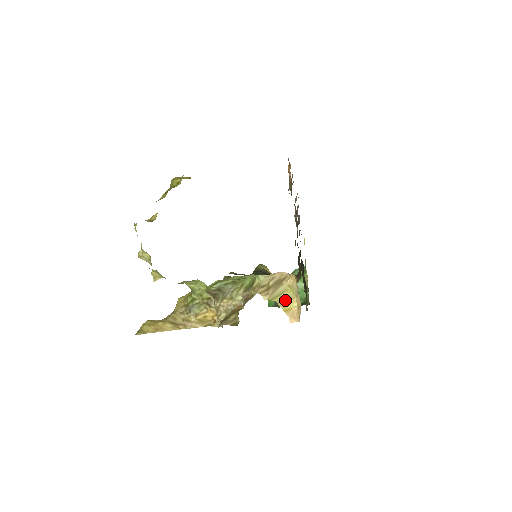
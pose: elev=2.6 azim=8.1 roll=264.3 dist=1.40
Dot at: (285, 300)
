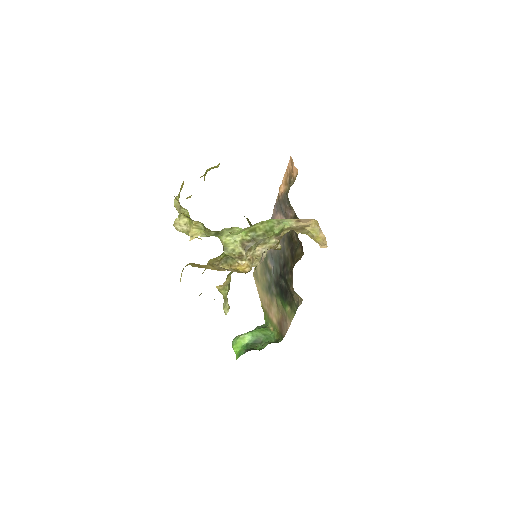
Dot at: (312, 236)
